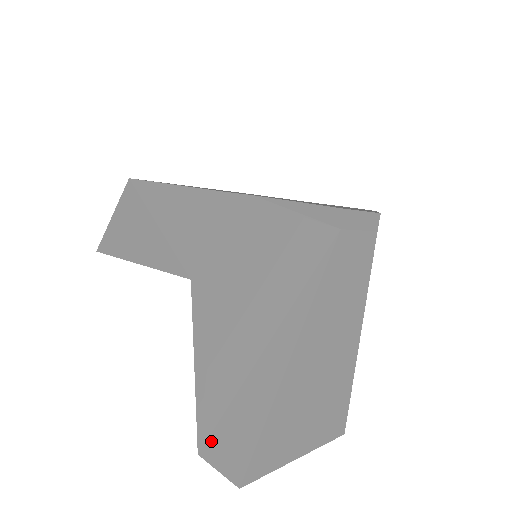
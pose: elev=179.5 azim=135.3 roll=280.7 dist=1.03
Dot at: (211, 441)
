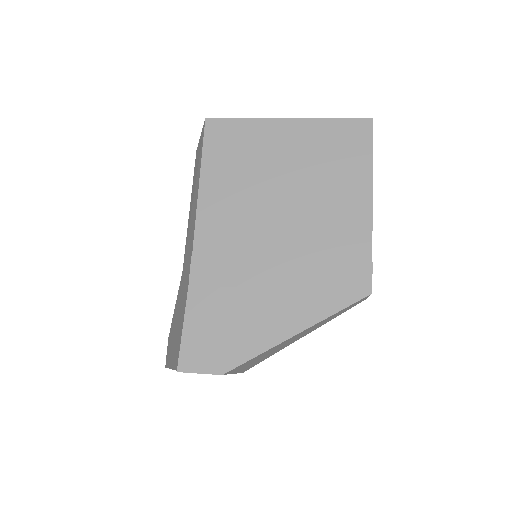
Dot at: (168, 343)
